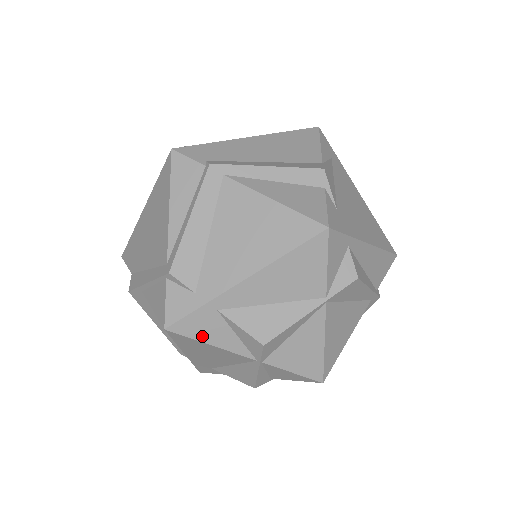
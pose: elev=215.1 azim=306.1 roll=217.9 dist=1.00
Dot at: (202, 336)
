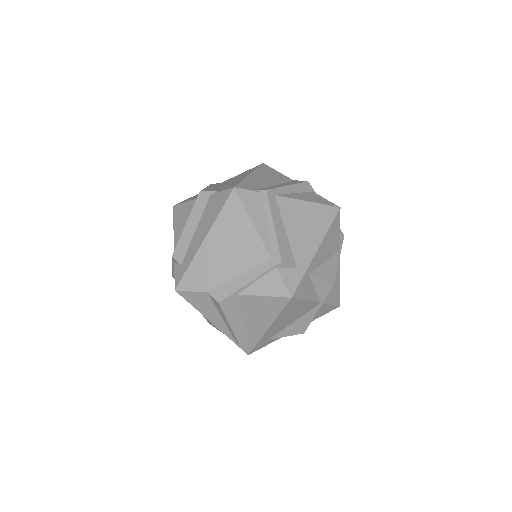
Dot at: (304, 296)
